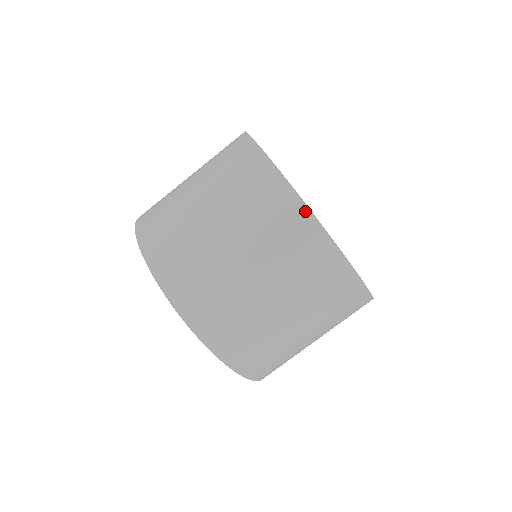
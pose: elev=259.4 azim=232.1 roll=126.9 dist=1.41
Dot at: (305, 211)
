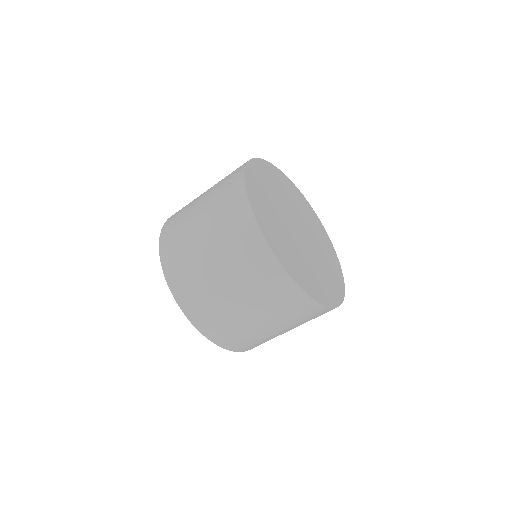
Dot at: occluded
